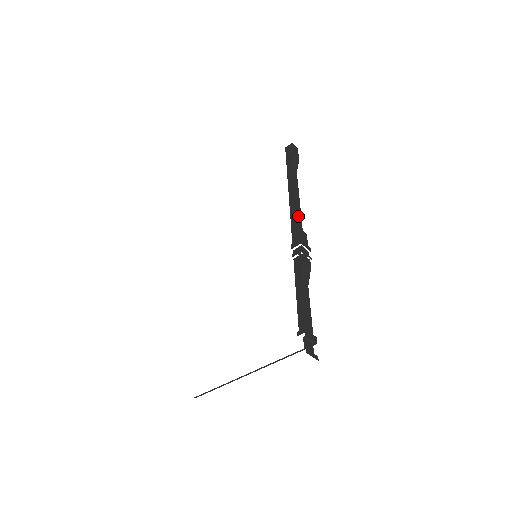
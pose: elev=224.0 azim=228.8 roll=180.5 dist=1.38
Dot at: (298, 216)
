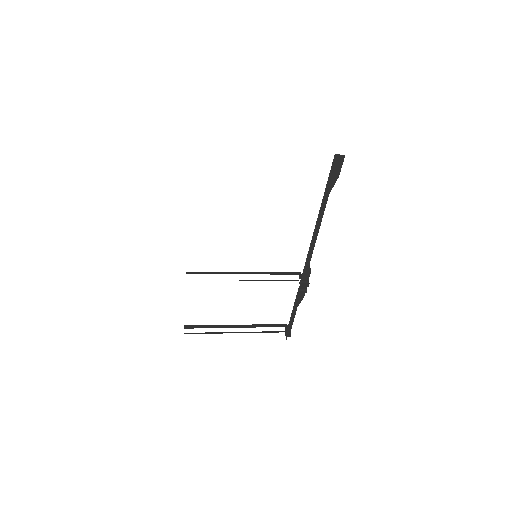
Dot at: occluded
